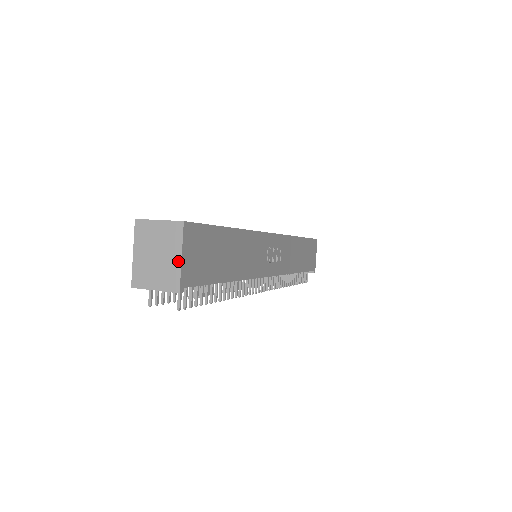
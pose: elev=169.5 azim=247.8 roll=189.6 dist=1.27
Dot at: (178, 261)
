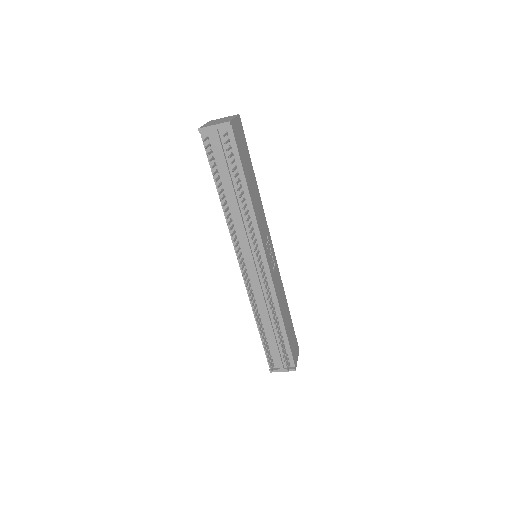
Dot at: (232, 118)
